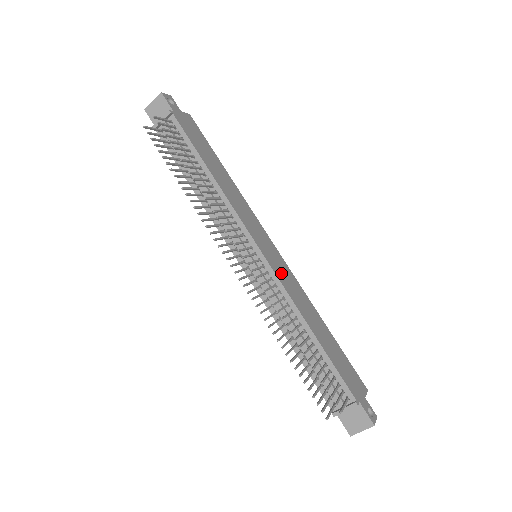
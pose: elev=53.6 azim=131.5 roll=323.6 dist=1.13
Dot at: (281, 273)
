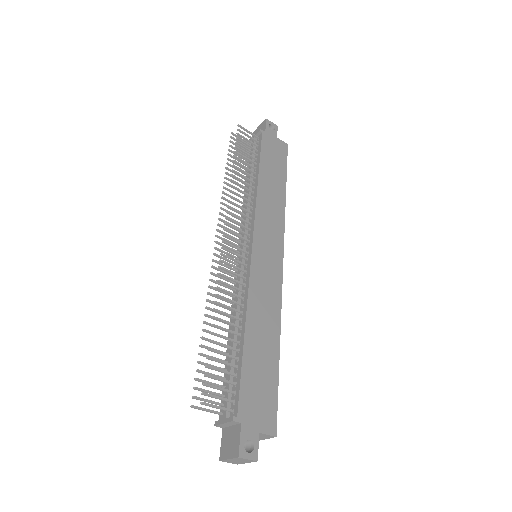
Dot at: (261, 274)
